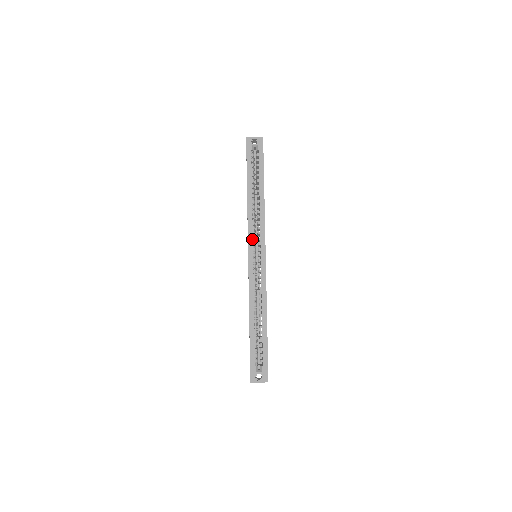
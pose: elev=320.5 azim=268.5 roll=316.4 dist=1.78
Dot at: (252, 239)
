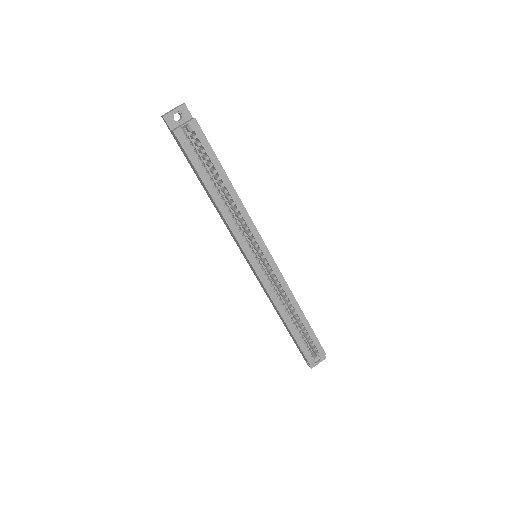
Dot at: (247, 246)
